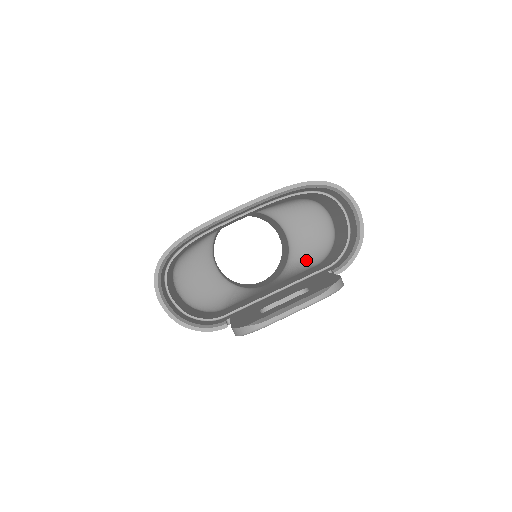
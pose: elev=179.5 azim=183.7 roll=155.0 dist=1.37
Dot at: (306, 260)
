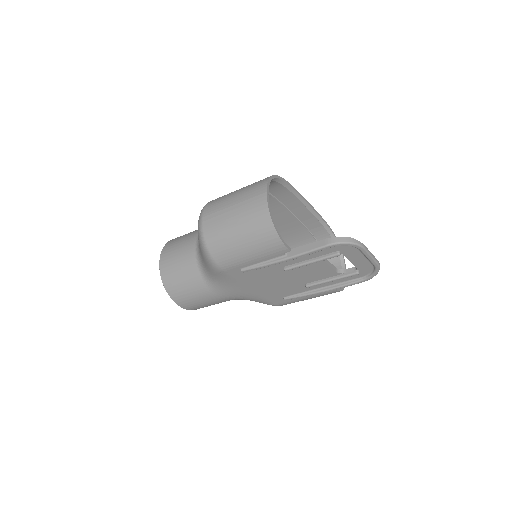
Dot at: occluded
